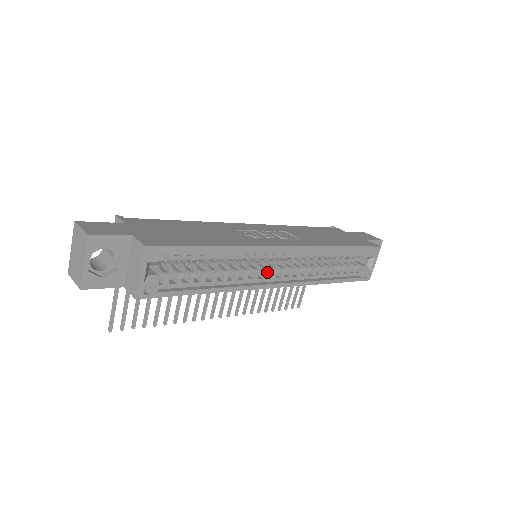
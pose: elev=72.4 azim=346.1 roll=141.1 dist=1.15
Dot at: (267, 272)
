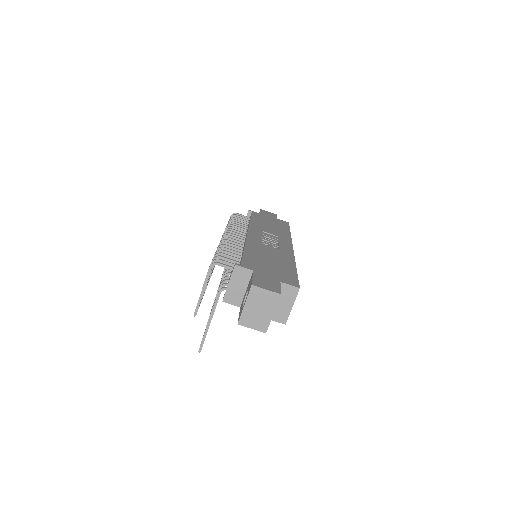
Dot at: occluded
